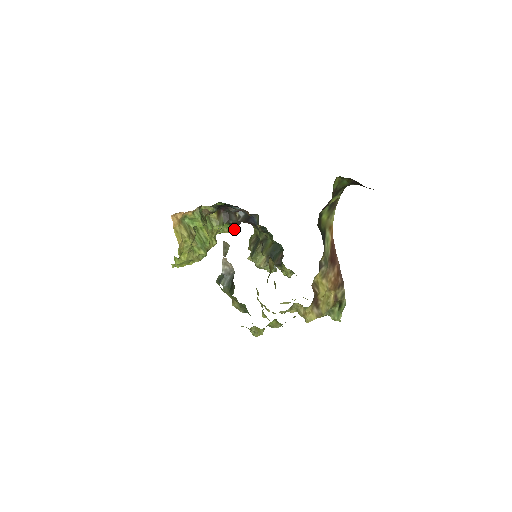
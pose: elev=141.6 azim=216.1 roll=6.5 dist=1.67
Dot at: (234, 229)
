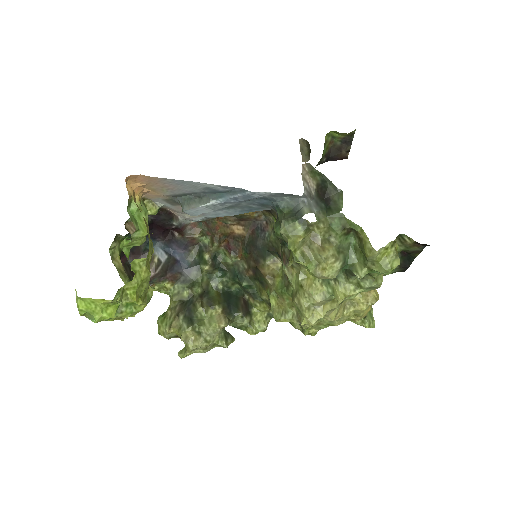
Dot at: occluded
